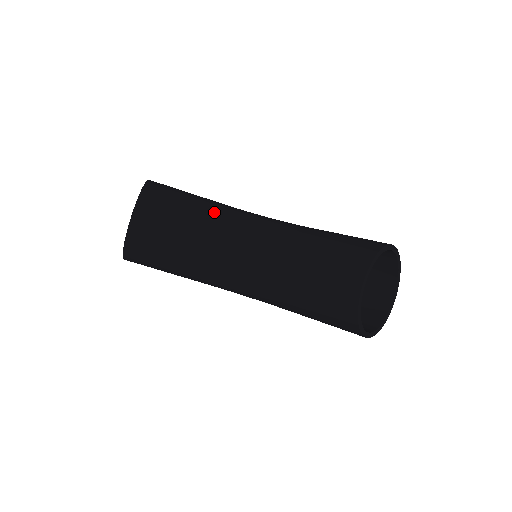
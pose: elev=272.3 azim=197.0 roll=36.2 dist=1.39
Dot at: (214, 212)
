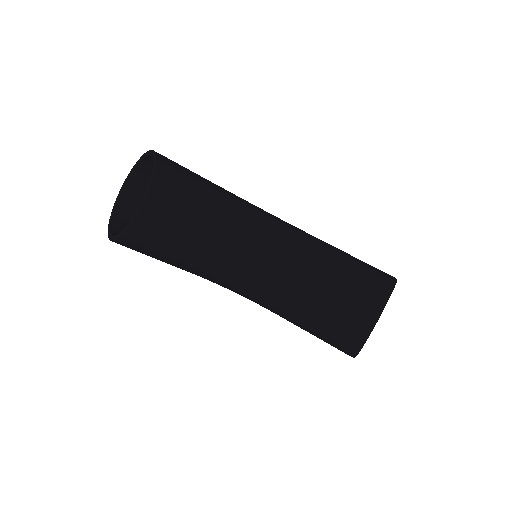
Dot at: (228, 208)
